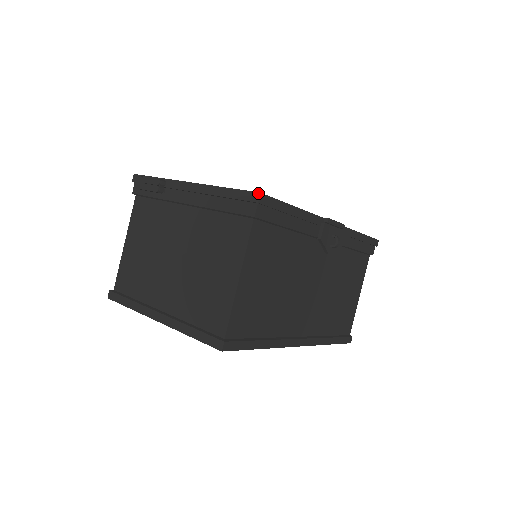
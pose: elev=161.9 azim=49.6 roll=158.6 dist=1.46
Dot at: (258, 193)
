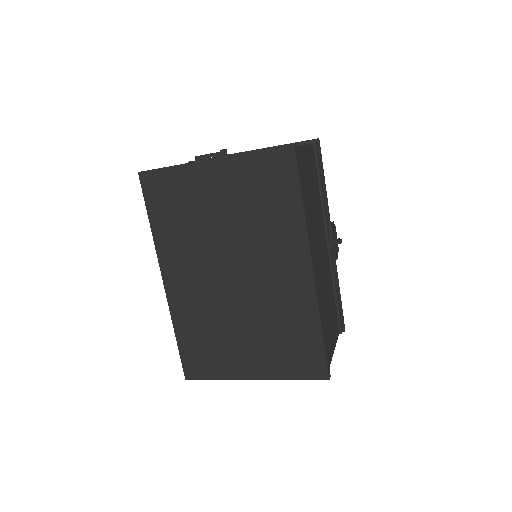
Dot at: occluded
